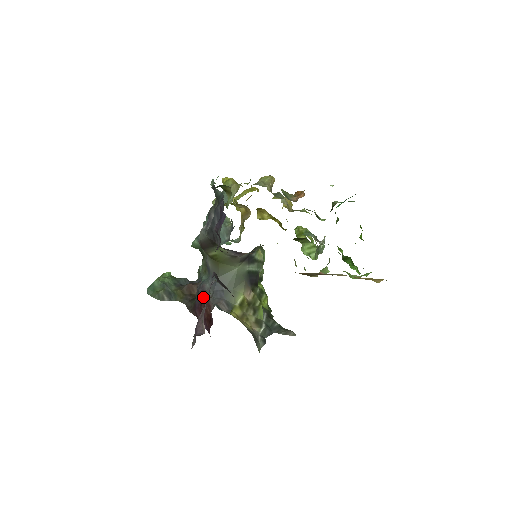
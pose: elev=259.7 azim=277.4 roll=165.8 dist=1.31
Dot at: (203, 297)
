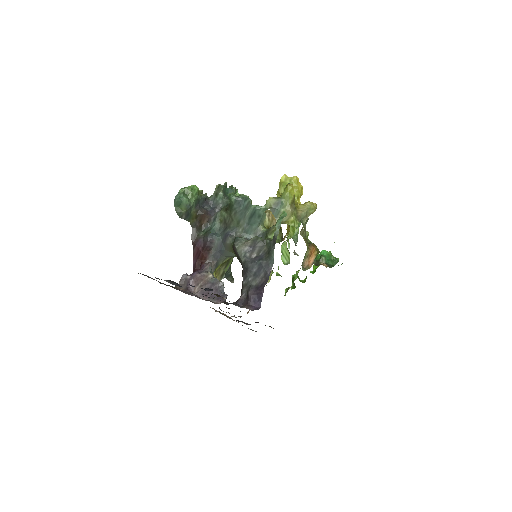
Dot at: (207, 248)
